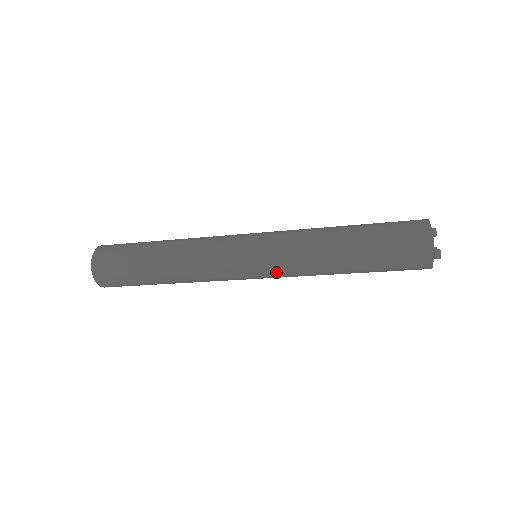
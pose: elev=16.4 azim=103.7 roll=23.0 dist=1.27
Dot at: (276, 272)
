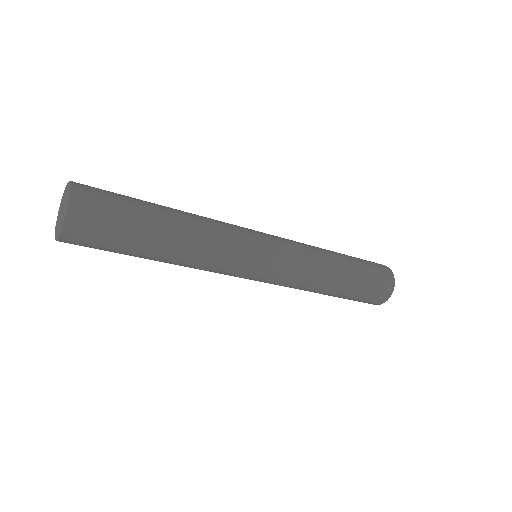
Dot at: (276, 283)
